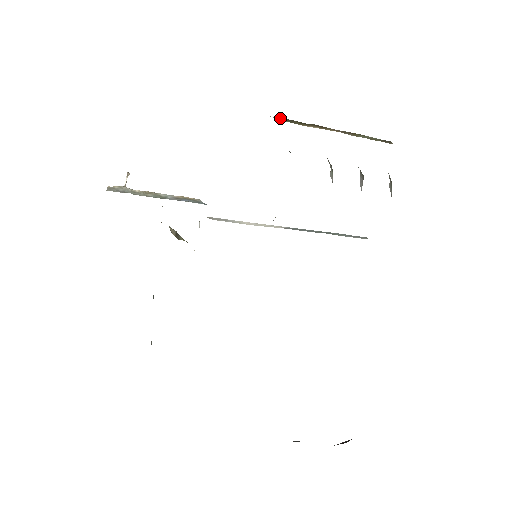
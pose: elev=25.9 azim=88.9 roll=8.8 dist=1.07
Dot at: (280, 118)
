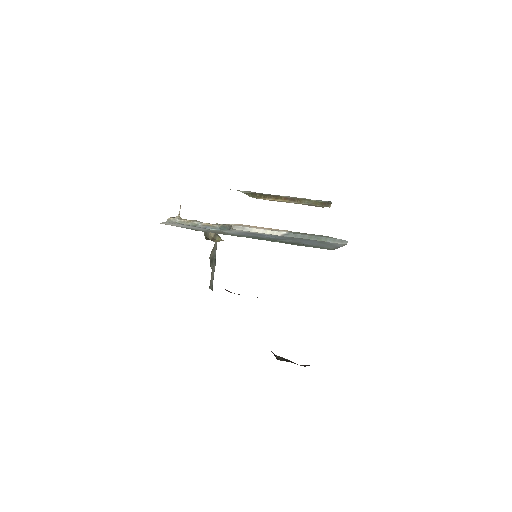
Dot at: (247, 193)
